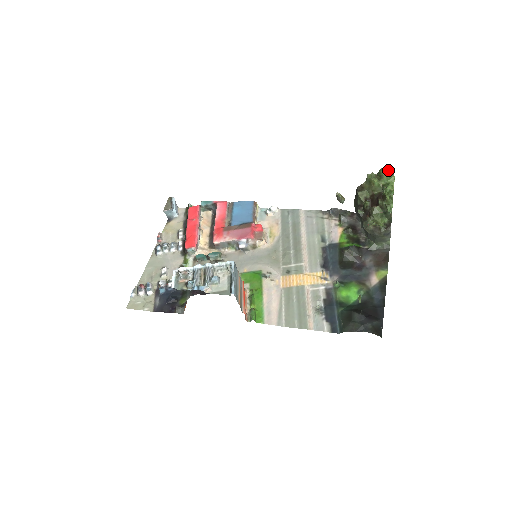
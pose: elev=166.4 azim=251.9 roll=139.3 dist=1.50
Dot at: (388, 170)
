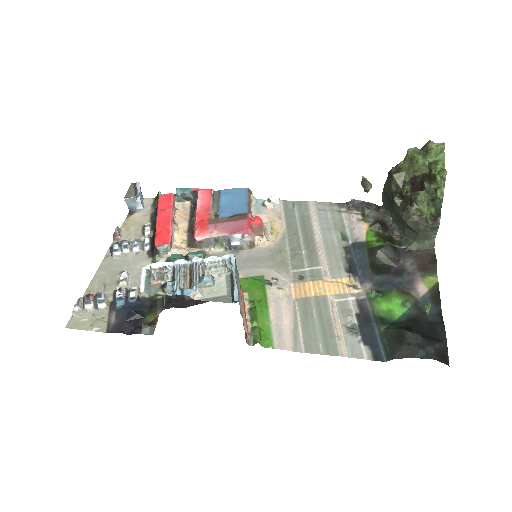
Dot at: (438, 143)
